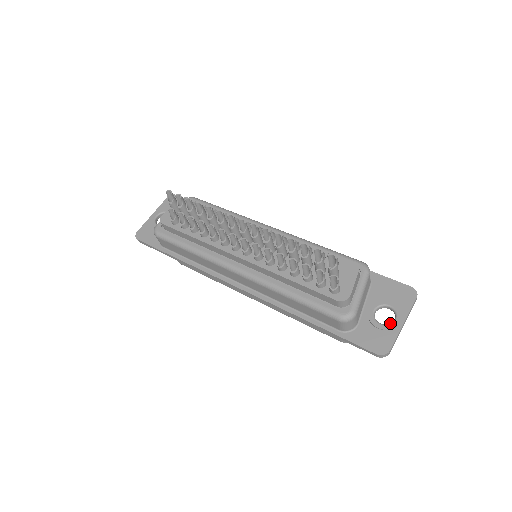
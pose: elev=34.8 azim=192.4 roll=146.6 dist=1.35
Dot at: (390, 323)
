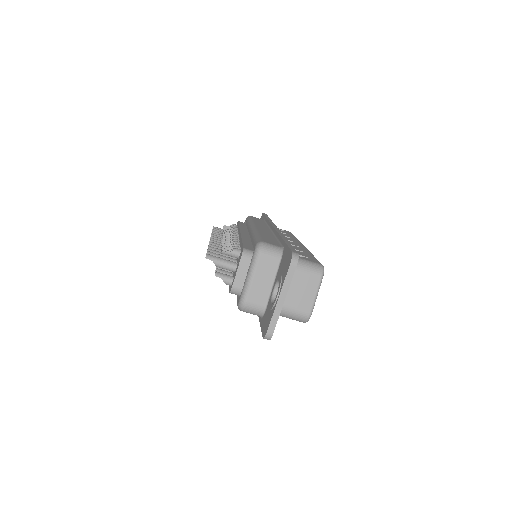
Dot at: (274, 301)
